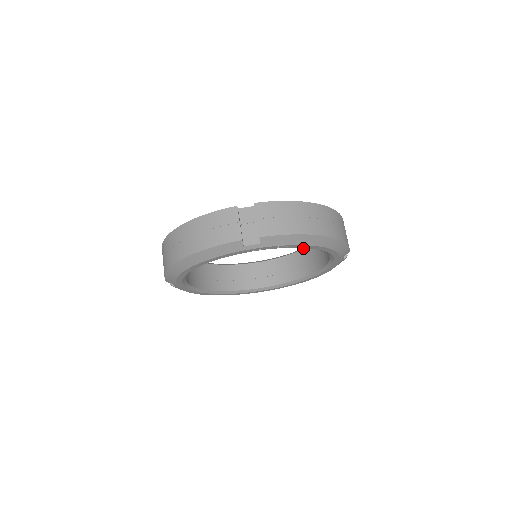
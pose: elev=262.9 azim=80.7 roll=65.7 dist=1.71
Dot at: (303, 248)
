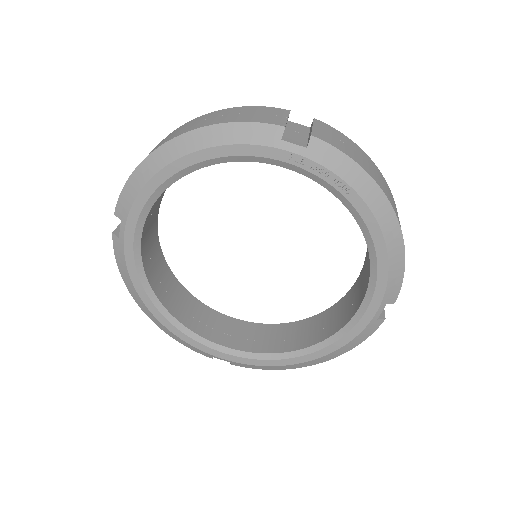
Dot at: (309, 318)
